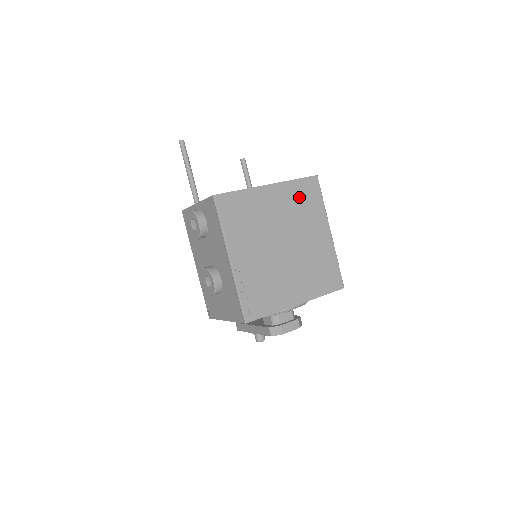
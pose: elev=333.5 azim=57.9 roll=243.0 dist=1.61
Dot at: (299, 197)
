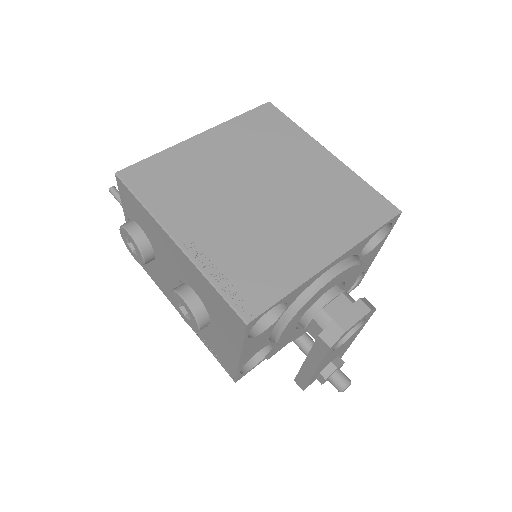
Dot at: (254, 132)
